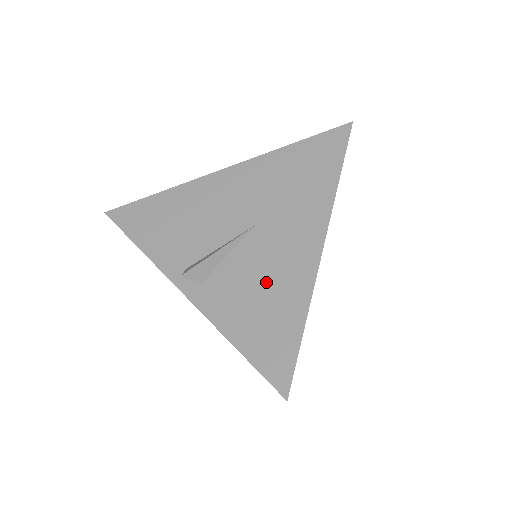
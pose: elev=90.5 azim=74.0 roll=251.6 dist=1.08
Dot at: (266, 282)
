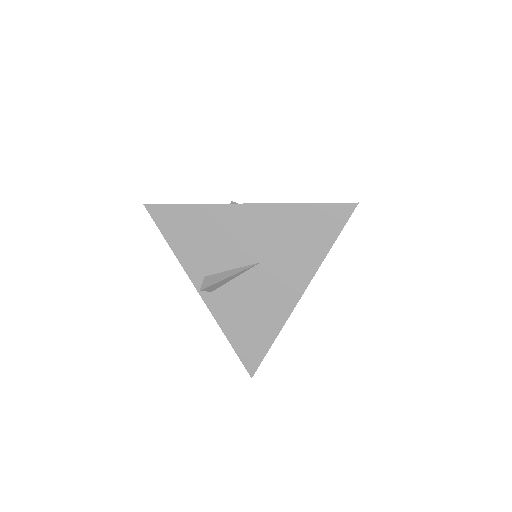
Dot at: (257, 307)
